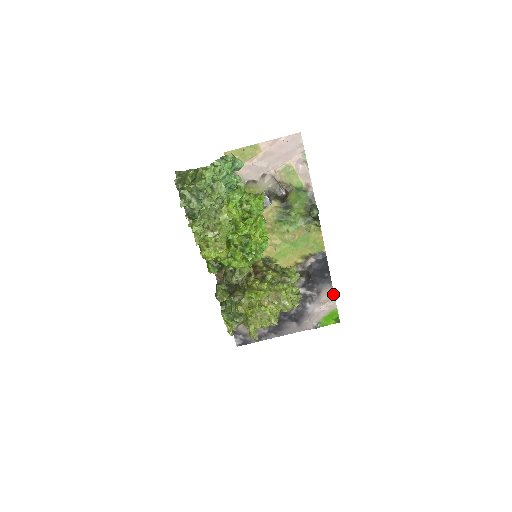
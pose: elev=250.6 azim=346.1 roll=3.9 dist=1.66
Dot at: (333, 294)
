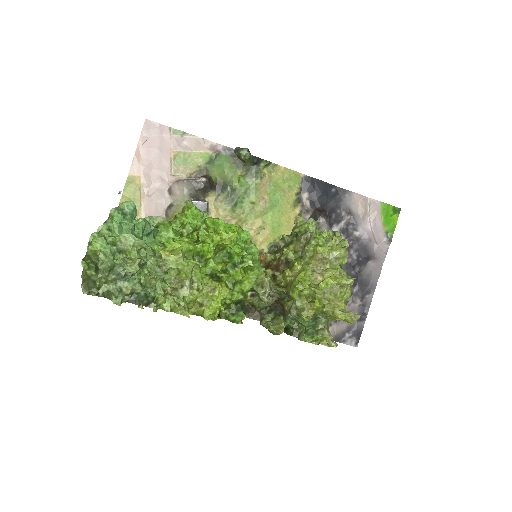
Dot at: (361, 197)
